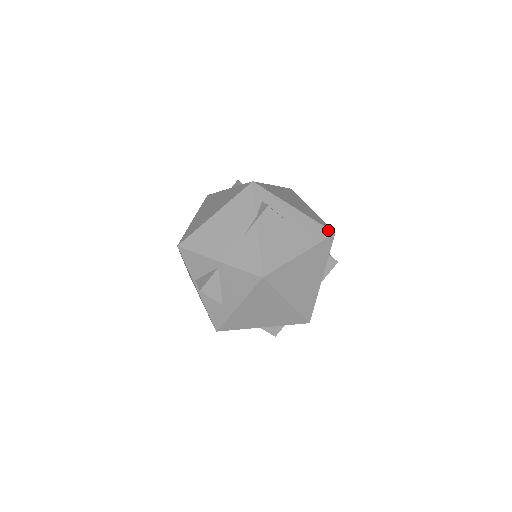
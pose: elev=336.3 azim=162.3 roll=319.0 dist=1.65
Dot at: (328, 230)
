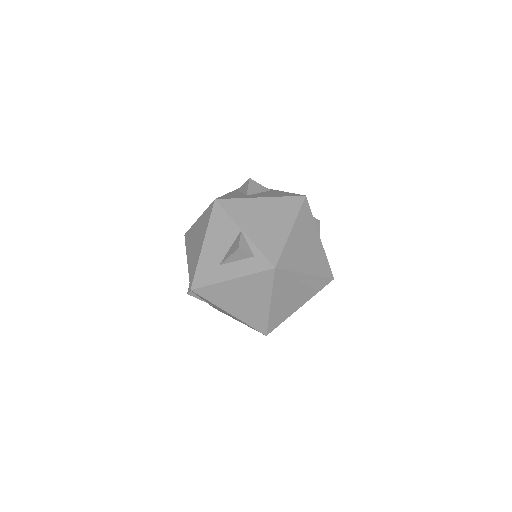
Dot at: occluded
